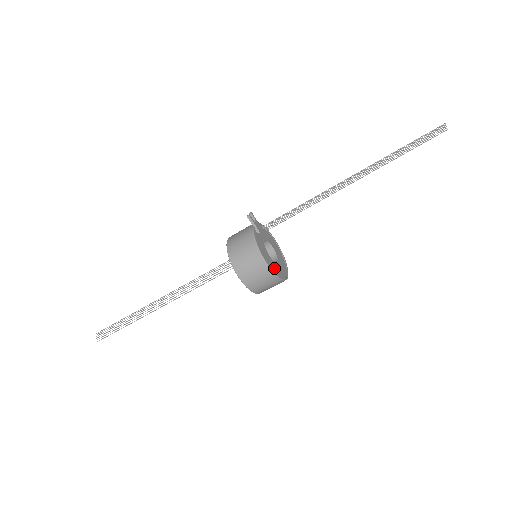
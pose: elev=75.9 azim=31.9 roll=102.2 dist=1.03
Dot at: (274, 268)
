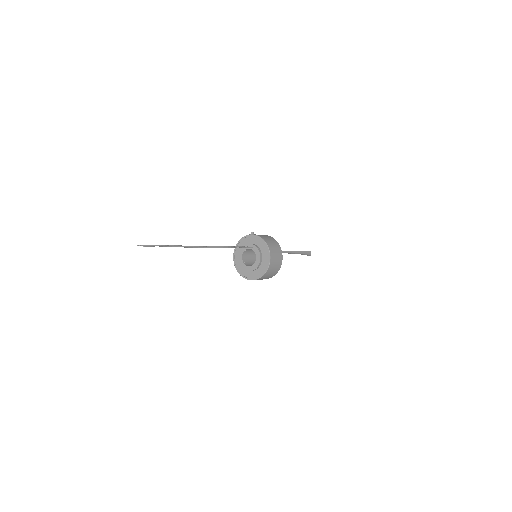
Dot at: occluded
